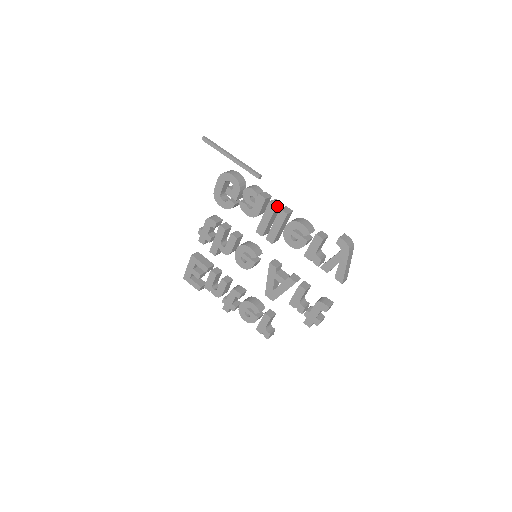
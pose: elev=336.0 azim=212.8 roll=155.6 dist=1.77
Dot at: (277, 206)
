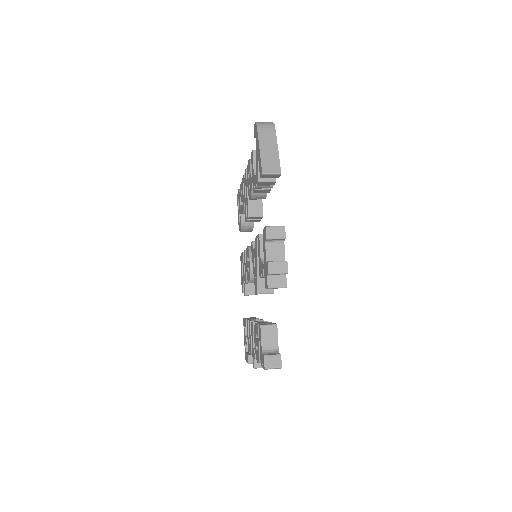
Dot at: occluded
